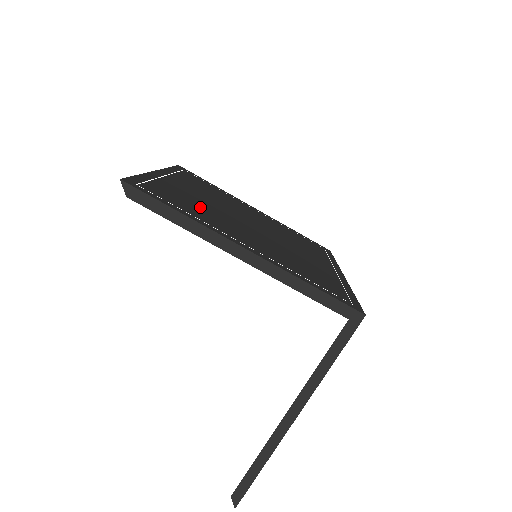
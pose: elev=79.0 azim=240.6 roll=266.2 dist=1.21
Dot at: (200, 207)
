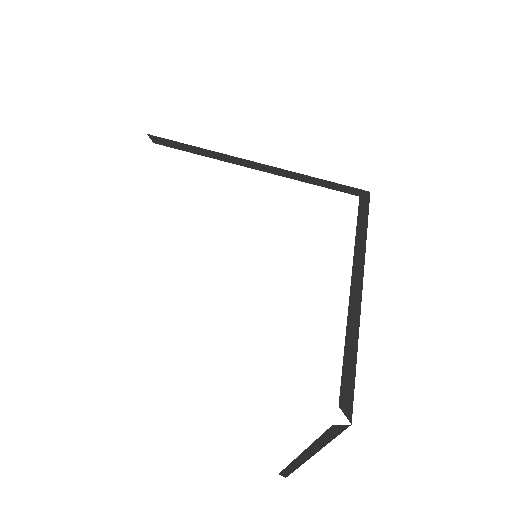
Dot at: occluded
